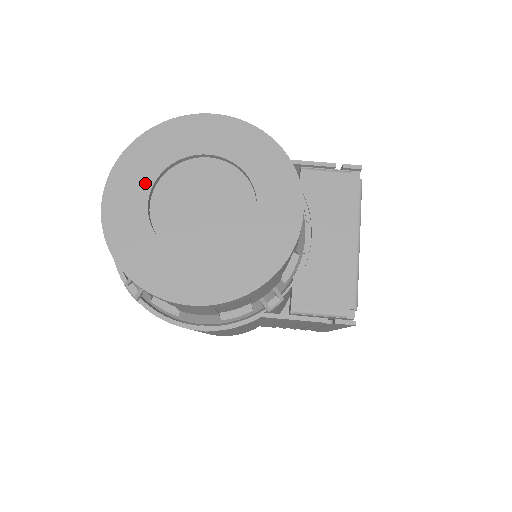
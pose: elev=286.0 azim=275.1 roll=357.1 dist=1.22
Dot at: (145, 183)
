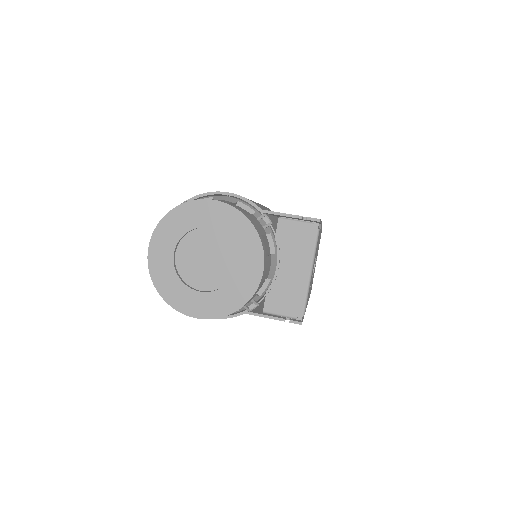
Dot at: (172, 243)
